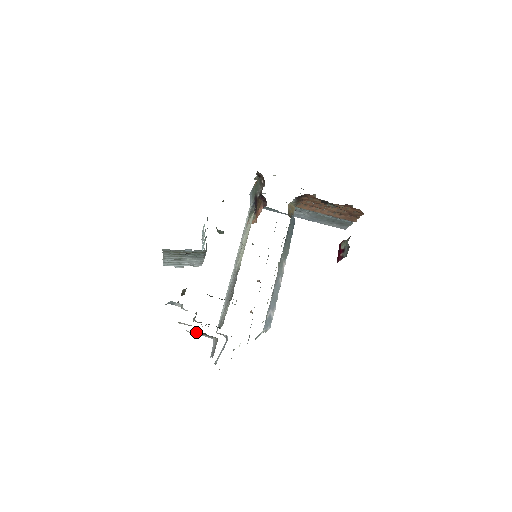
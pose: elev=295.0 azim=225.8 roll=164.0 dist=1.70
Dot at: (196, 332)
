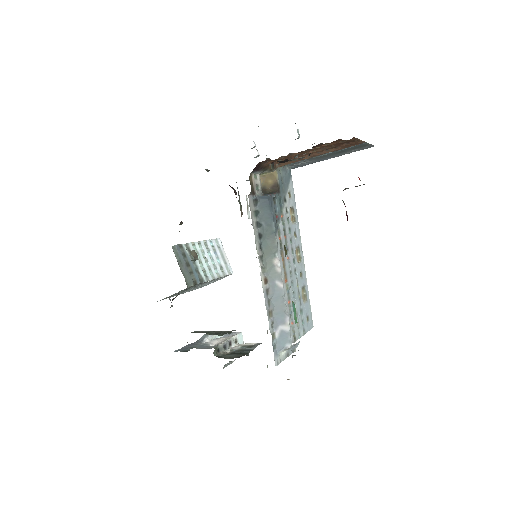
Dot at: occluded
